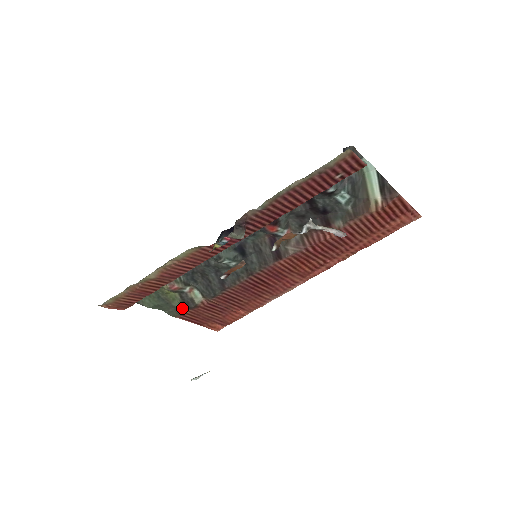
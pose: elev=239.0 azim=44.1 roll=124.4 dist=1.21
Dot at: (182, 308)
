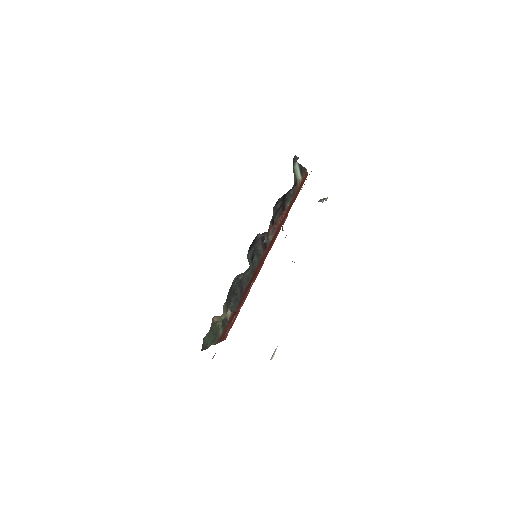
Dot at: (221, 332)
